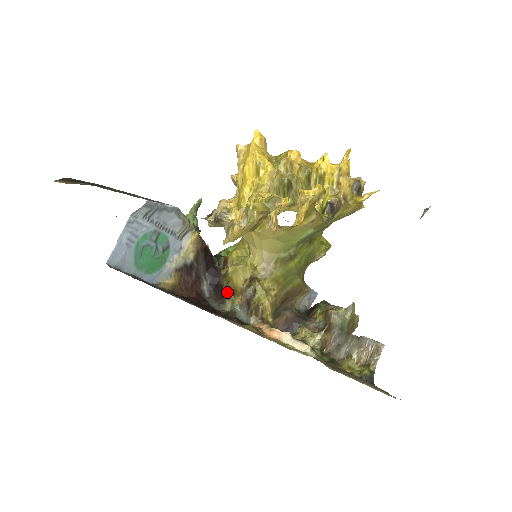
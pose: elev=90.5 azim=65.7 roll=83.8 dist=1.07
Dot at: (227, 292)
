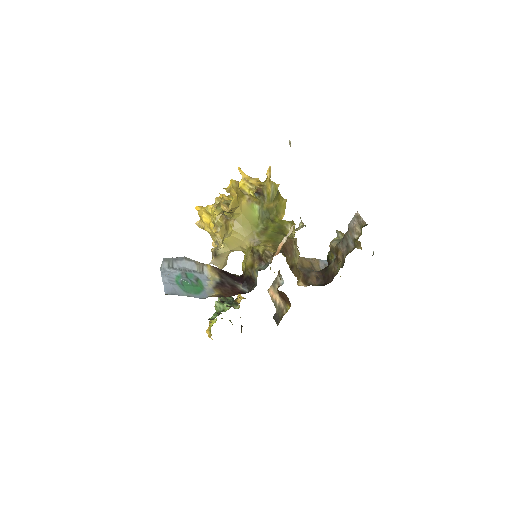
Dot at: (251, 273)
